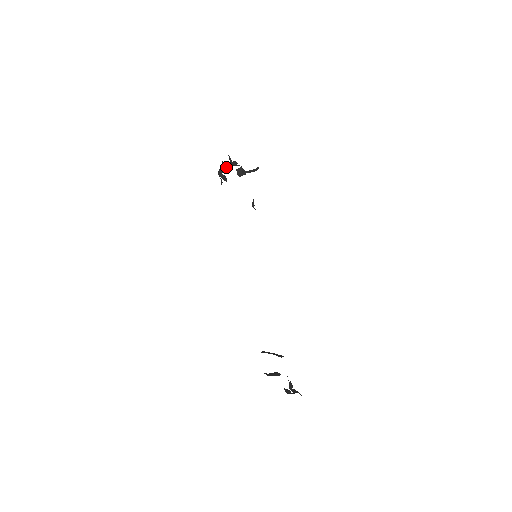
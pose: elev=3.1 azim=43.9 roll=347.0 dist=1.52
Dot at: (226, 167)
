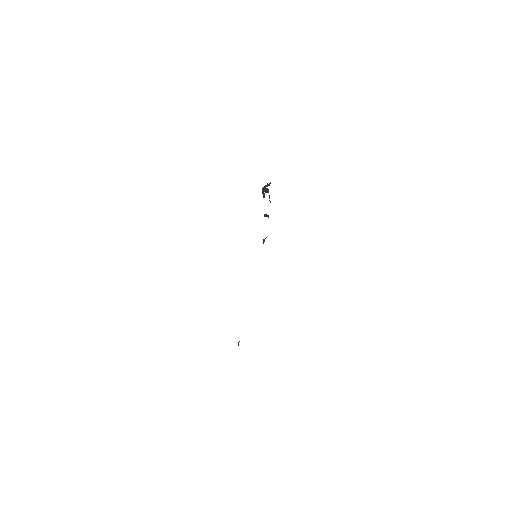
Dot at: occluded
